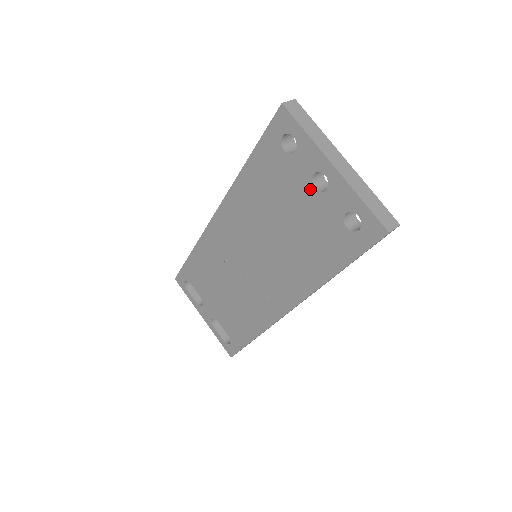
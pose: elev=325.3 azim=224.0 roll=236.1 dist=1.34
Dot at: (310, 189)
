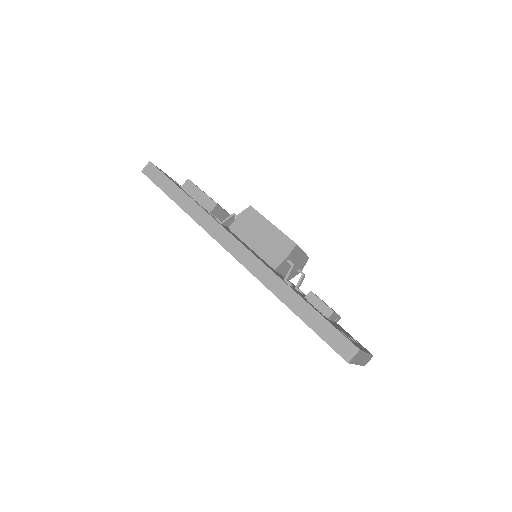
Dot at: occluded
